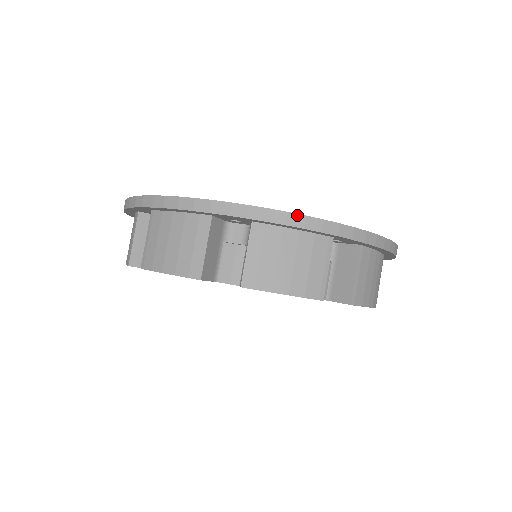
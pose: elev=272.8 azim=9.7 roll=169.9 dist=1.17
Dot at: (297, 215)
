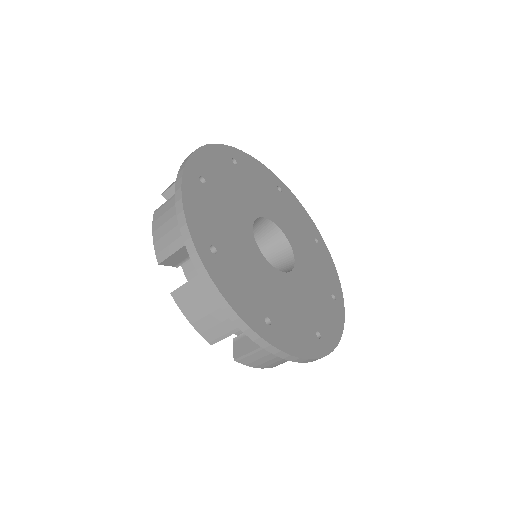
Dot at: occluded
